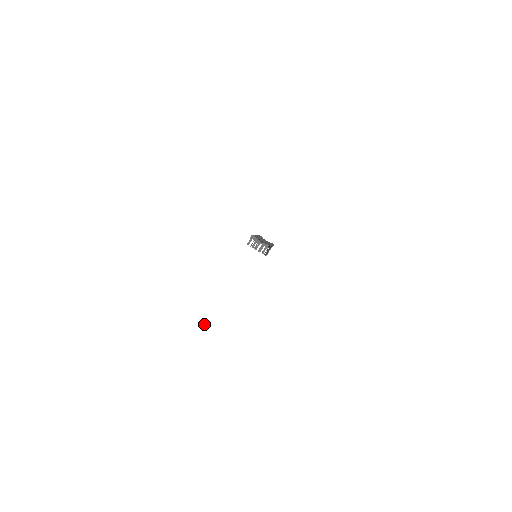
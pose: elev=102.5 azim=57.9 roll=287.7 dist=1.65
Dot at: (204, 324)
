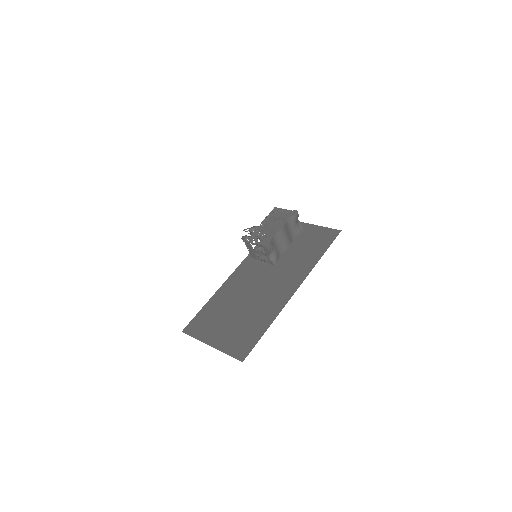
Dot at: (124, 341)
